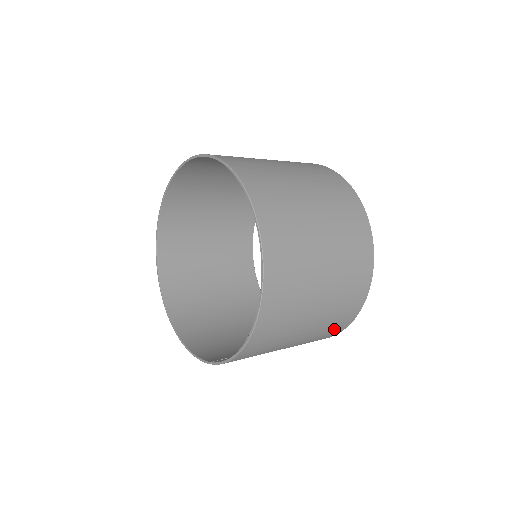
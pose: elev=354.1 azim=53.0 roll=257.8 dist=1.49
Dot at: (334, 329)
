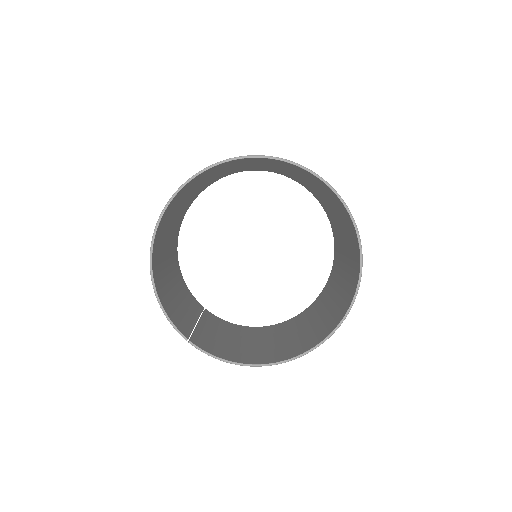
Dot at: occluded
